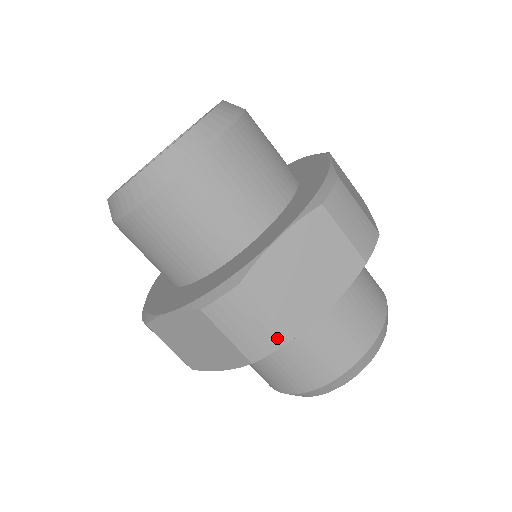
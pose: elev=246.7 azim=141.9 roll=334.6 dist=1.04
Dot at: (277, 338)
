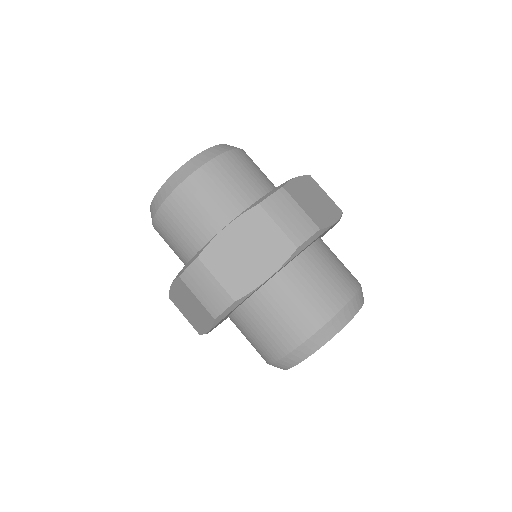
Dot at: (311, 226)
